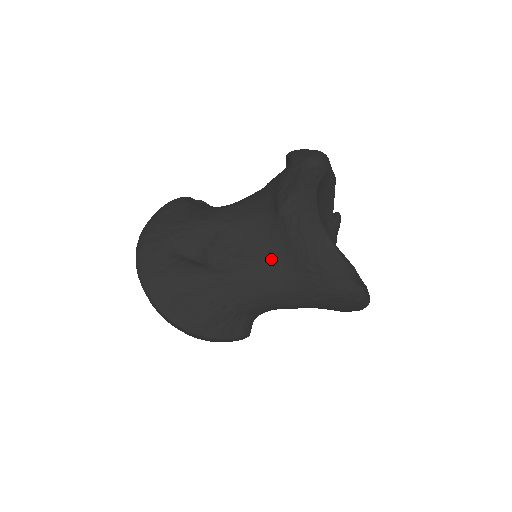
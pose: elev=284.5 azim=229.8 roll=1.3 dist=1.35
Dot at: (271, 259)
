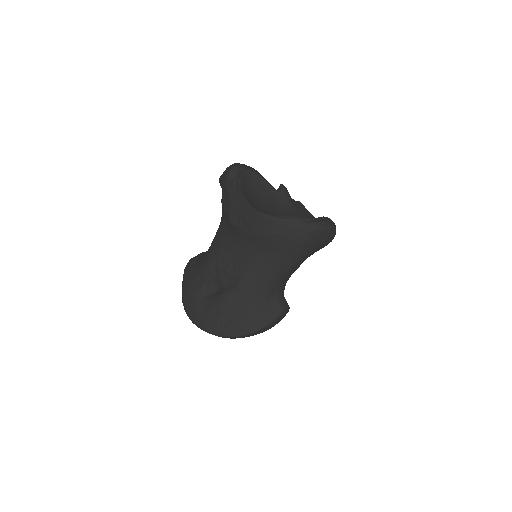
Dot at: (251, 255)
